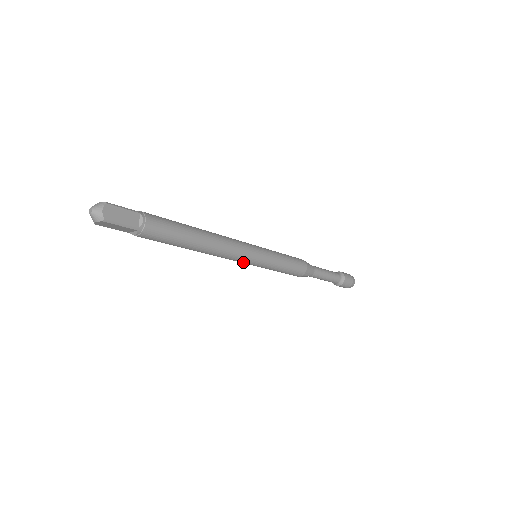
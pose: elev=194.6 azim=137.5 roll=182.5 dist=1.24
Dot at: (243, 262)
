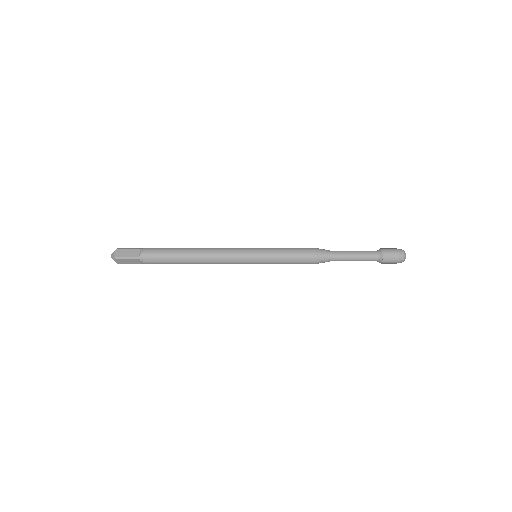
Dot at: (241, 263)
